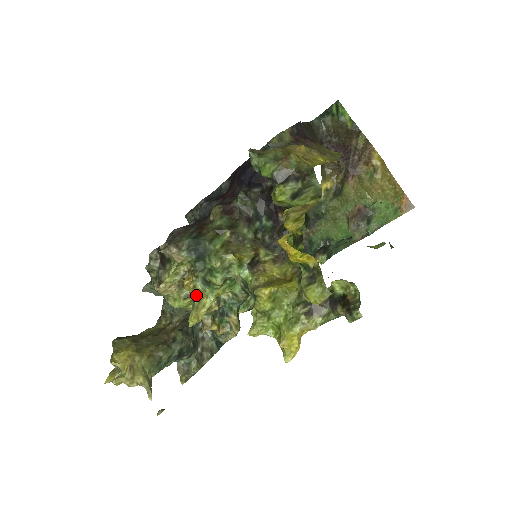
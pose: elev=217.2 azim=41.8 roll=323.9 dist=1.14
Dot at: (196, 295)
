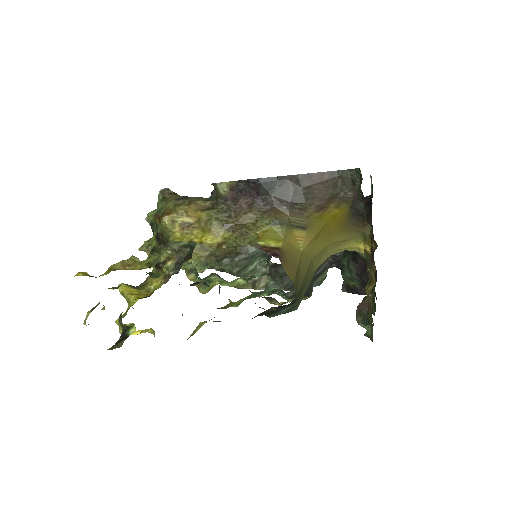
Dot at: occluded
